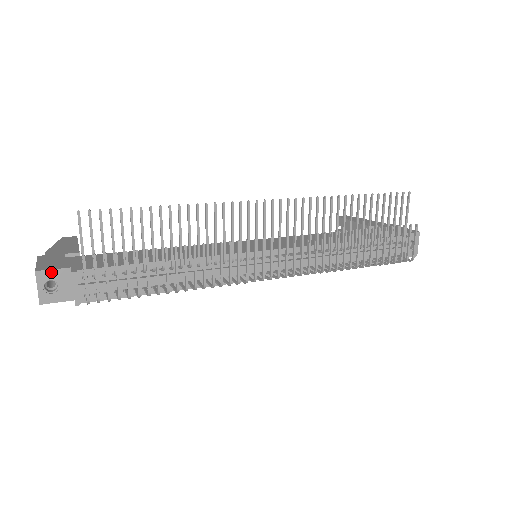
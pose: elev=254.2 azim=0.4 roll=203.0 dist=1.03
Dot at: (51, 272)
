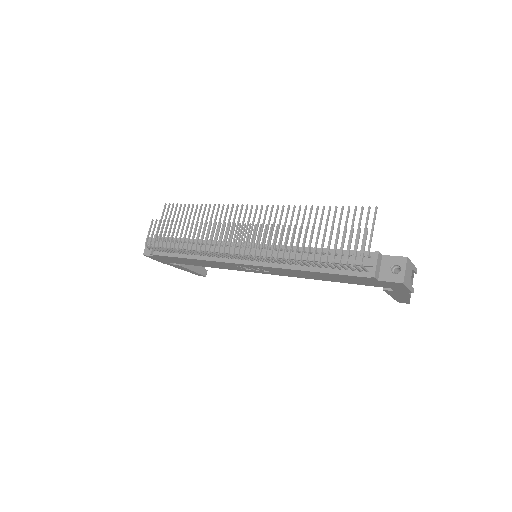
Dot at: occluded
